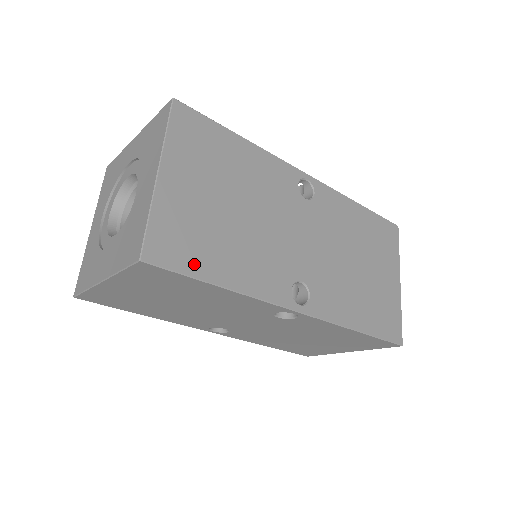
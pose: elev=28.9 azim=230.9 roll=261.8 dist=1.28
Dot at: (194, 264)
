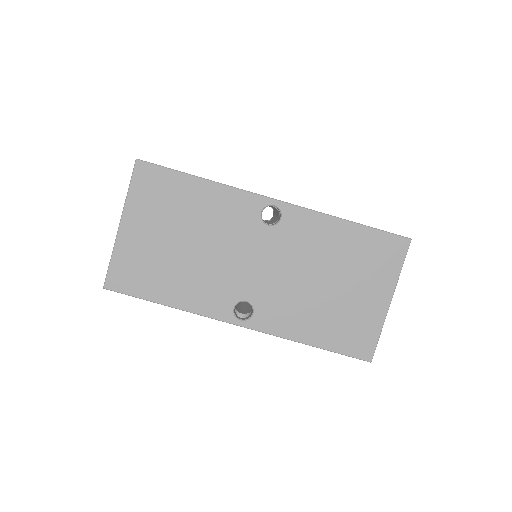
Dot at: occluded
